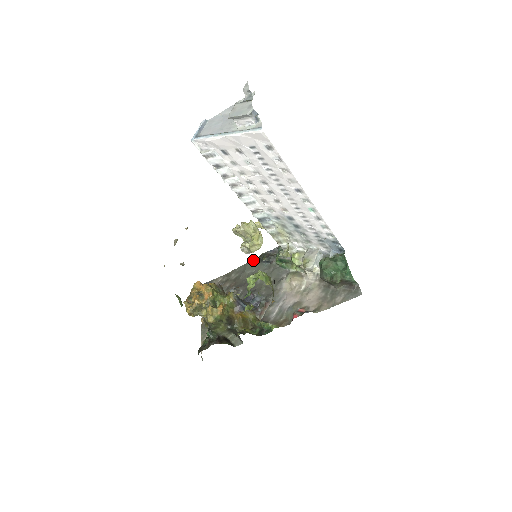
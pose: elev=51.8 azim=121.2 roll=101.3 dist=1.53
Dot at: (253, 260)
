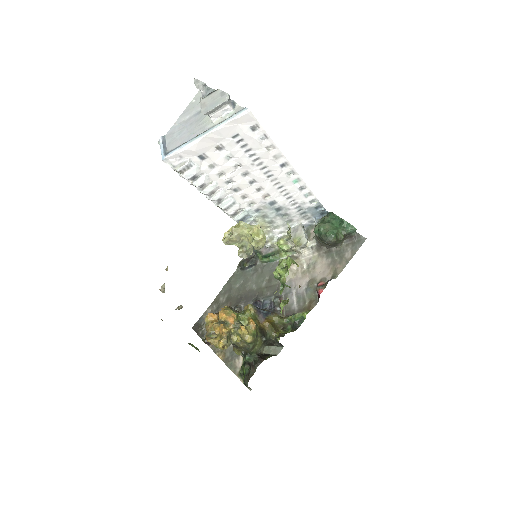
Dot at: (233, 274)
